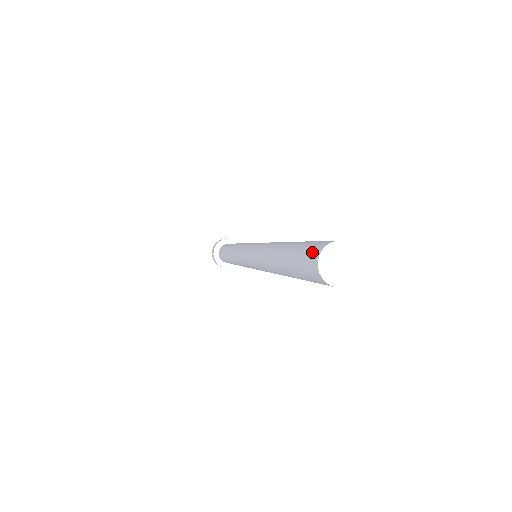
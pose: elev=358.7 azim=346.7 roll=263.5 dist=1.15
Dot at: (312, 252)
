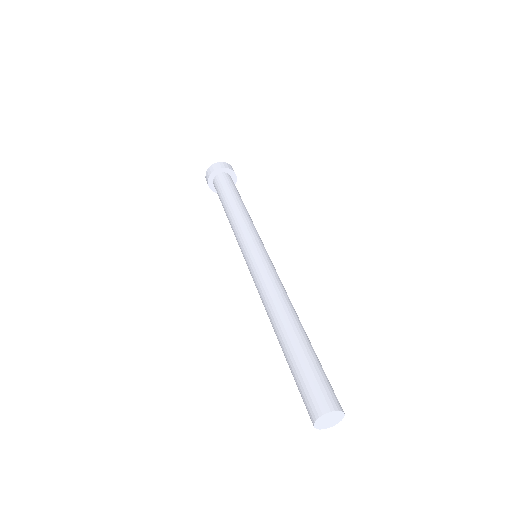
Dot at: occluded
